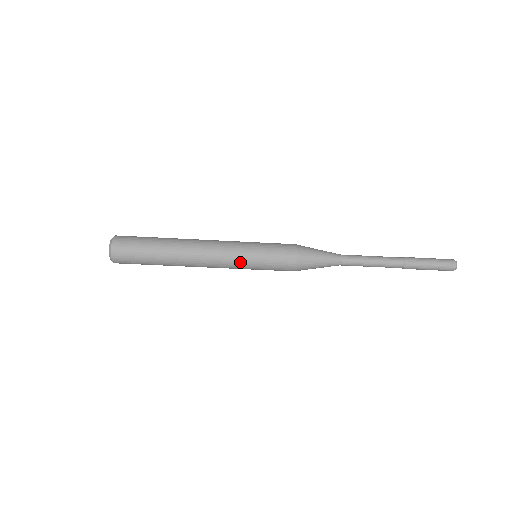
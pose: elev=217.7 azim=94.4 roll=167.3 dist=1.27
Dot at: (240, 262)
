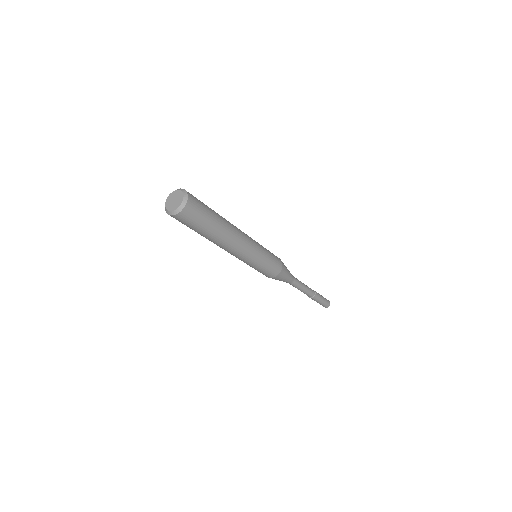
Dot at: (246, 262)
